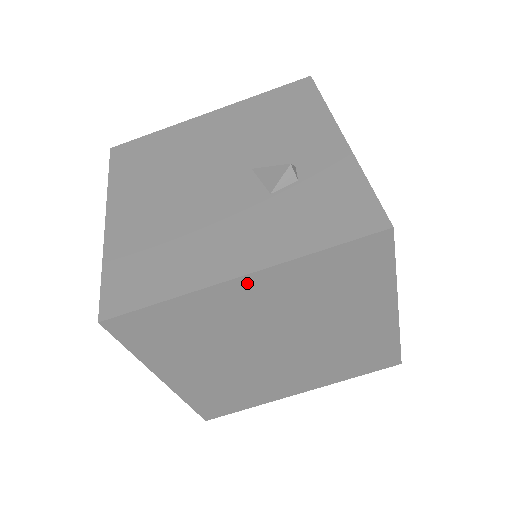
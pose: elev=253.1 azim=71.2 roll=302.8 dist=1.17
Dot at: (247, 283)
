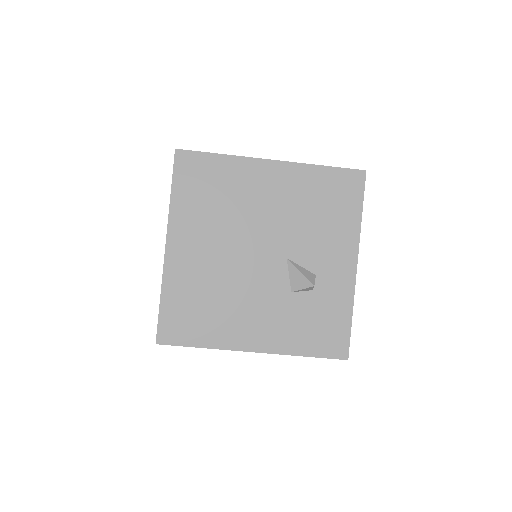
Dot at: occluded
